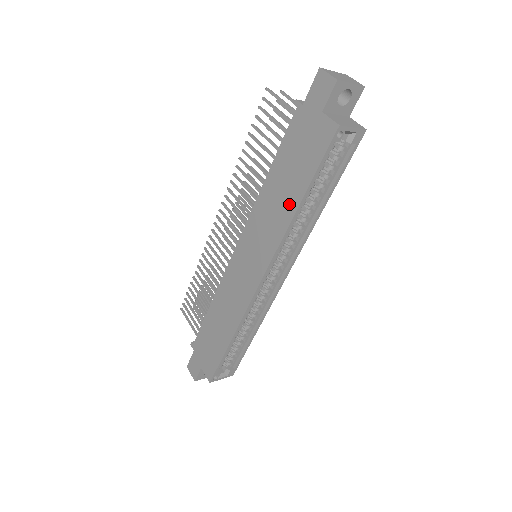
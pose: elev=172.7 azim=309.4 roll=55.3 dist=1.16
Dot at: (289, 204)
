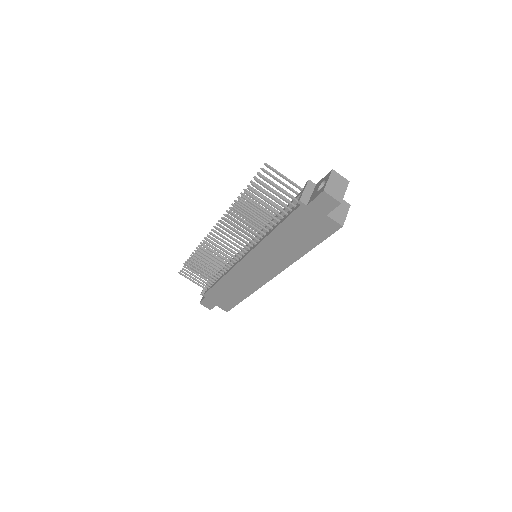
Dot at: (297, 251)
